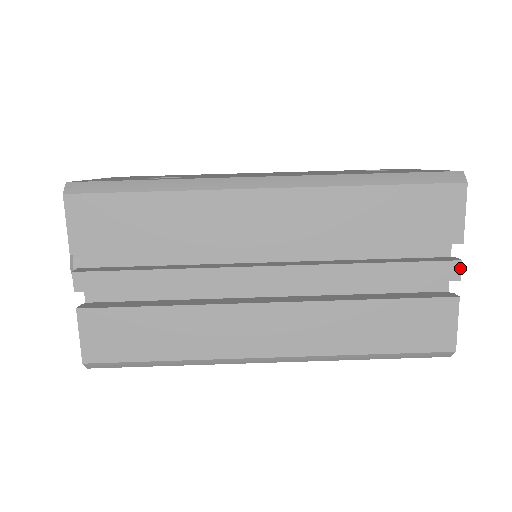
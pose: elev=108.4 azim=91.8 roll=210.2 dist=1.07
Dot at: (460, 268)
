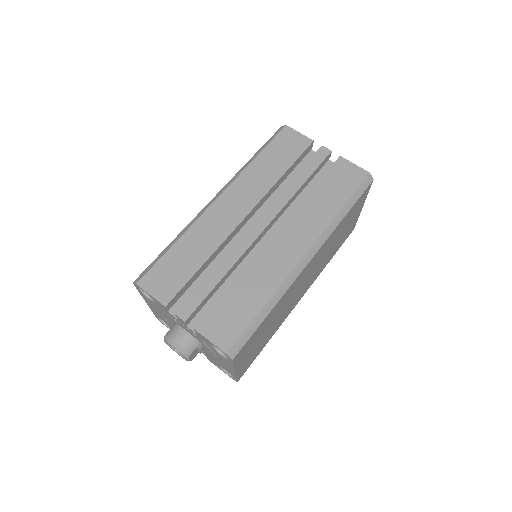
Dot at: (325, 148)
